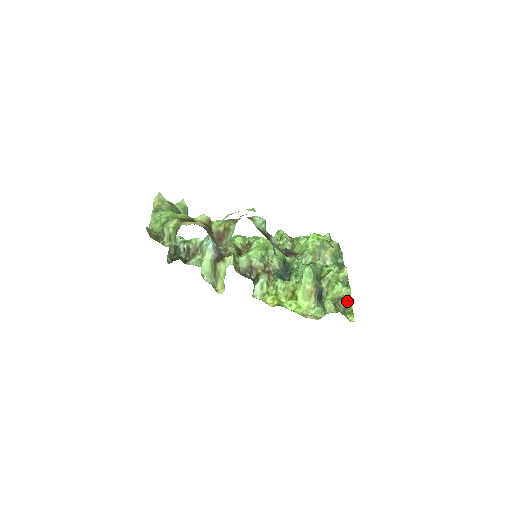
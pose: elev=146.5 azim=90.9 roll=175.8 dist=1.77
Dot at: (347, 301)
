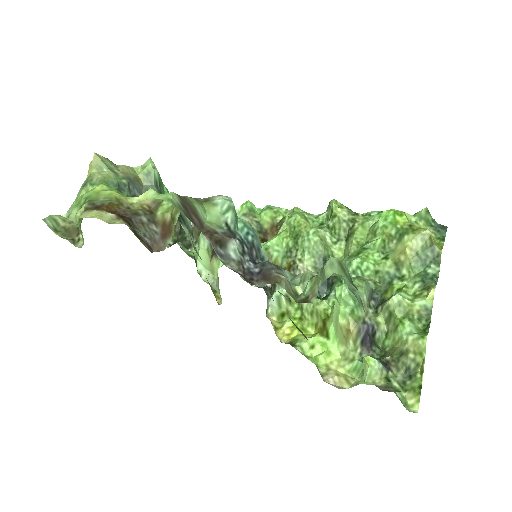
Dot at: (414, 363)
